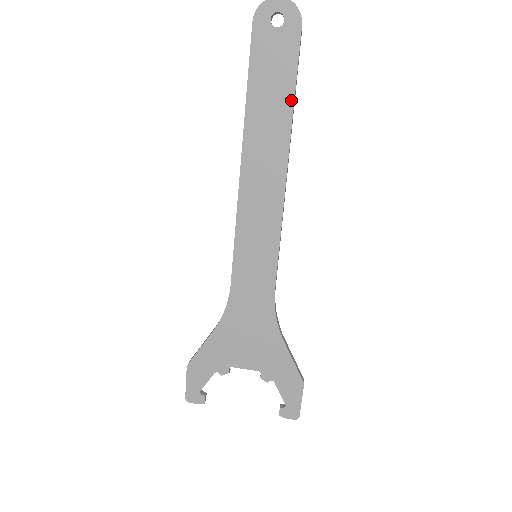
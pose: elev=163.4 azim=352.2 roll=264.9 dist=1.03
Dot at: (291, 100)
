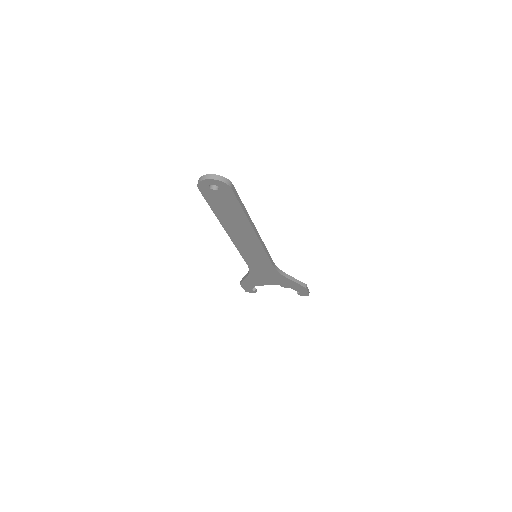
Dot at: (243, 213)
